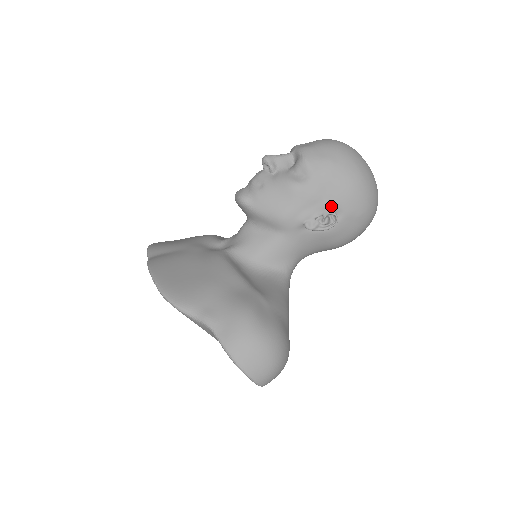
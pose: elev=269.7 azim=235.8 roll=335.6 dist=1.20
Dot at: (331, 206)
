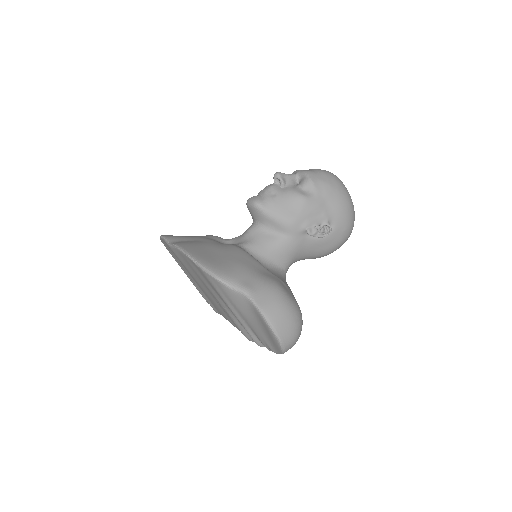
Dot at: (327, 219)
